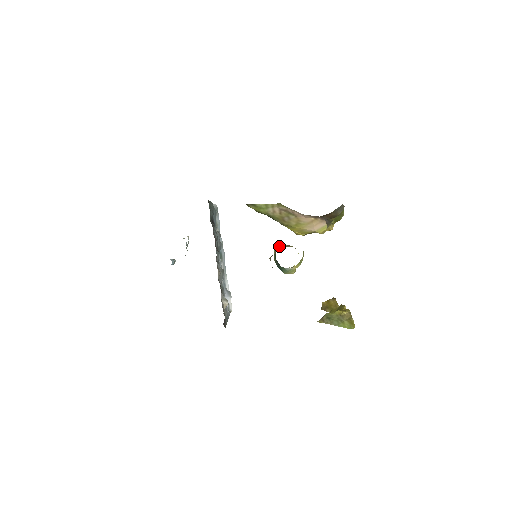
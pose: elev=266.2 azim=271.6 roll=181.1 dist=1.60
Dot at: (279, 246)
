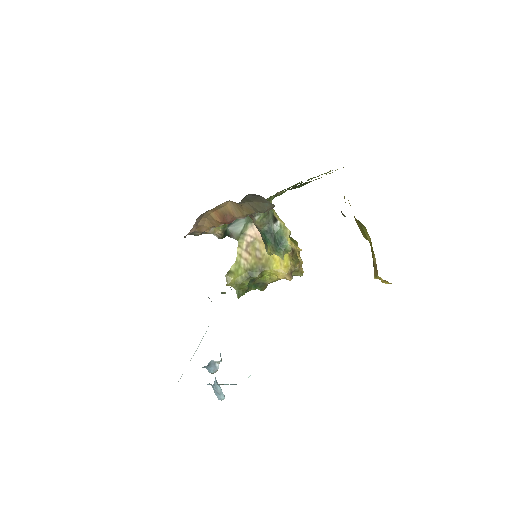
Dot at: (262, 239)
